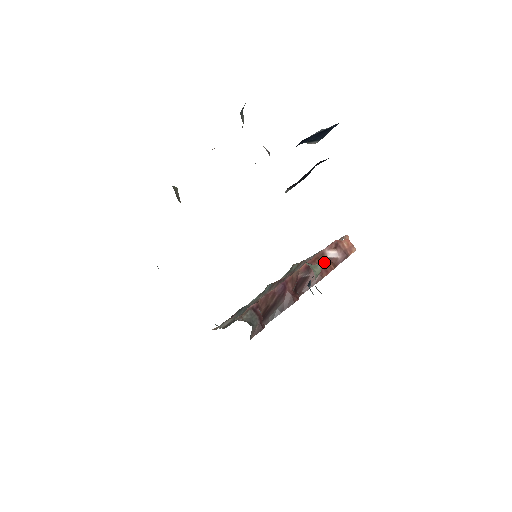
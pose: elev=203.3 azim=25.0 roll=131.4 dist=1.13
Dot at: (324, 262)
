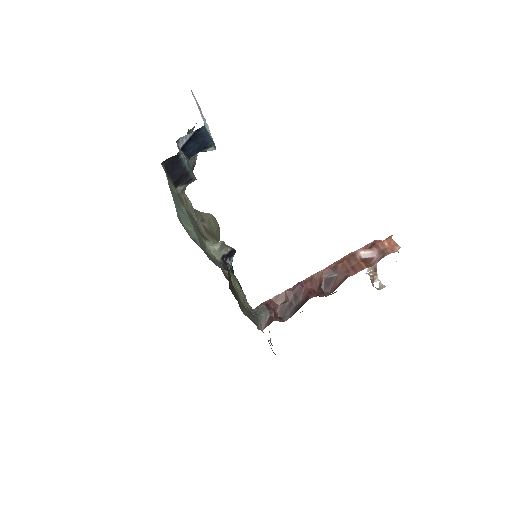
Dot at: (354, 262)
